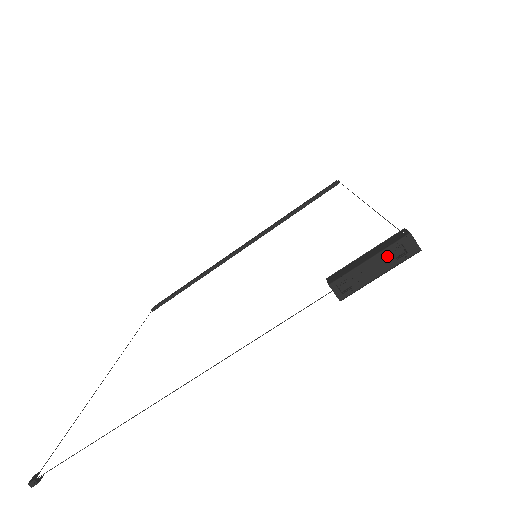
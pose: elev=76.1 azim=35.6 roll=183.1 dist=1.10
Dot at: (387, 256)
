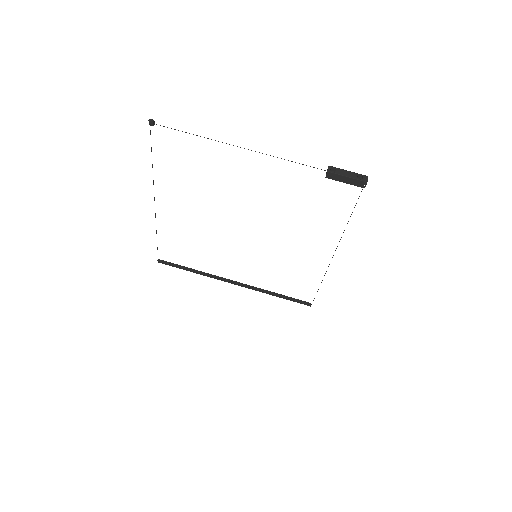
Dot at: (355, 175)
